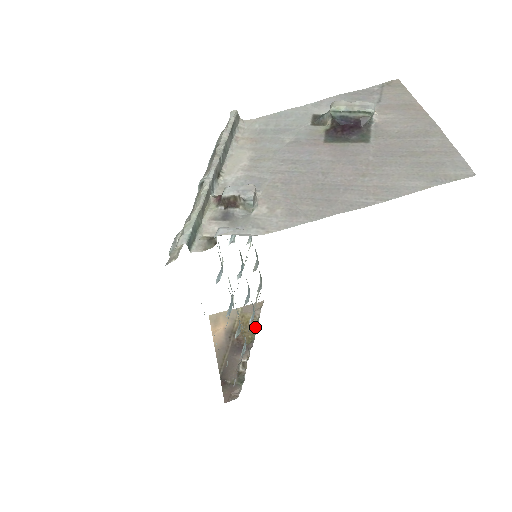
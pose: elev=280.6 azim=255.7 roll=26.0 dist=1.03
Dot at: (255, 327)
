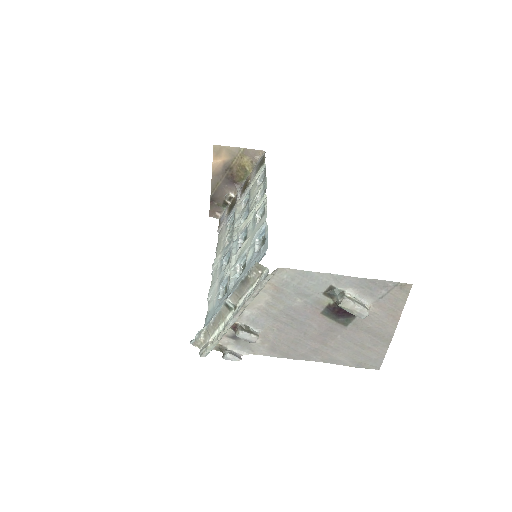
Dot at: (249, 172)
